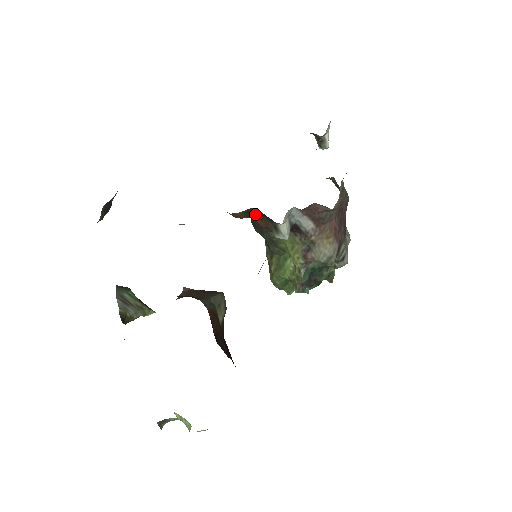
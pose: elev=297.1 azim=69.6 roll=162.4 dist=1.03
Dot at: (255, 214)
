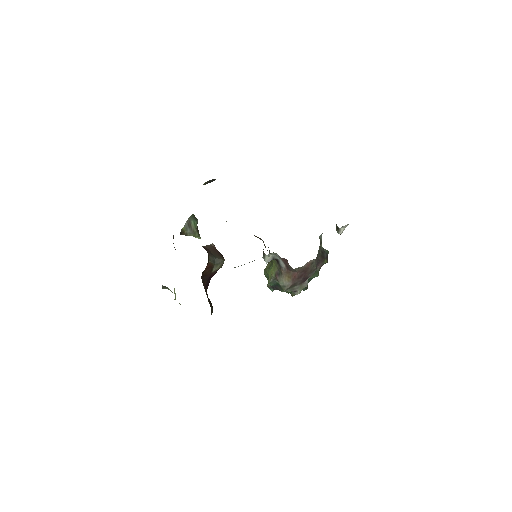
Dot at: occluded
